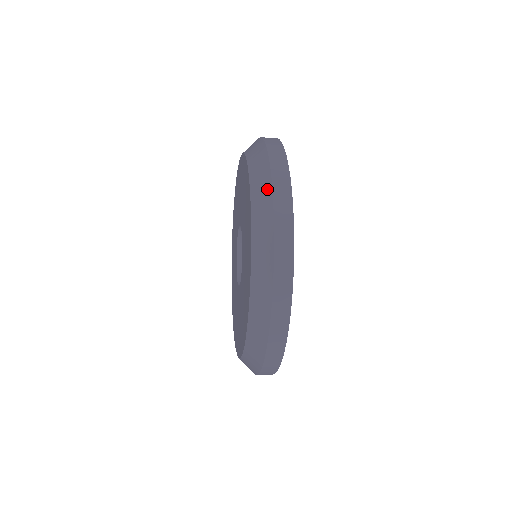
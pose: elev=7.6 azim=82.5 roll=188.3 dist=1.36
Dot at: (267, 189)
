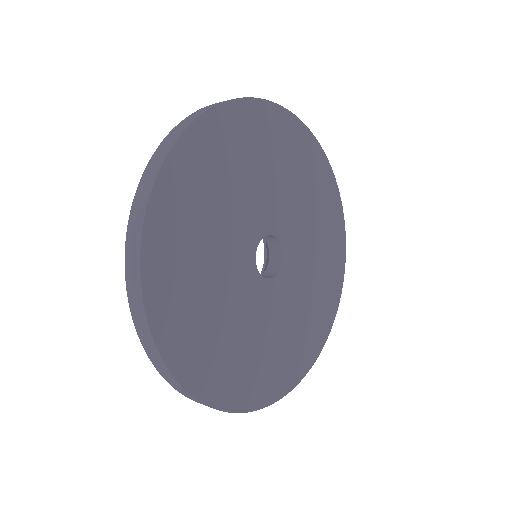
Dot at: (128, 228)
